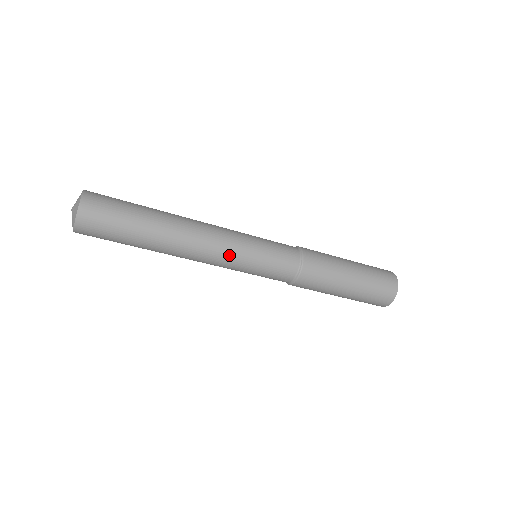
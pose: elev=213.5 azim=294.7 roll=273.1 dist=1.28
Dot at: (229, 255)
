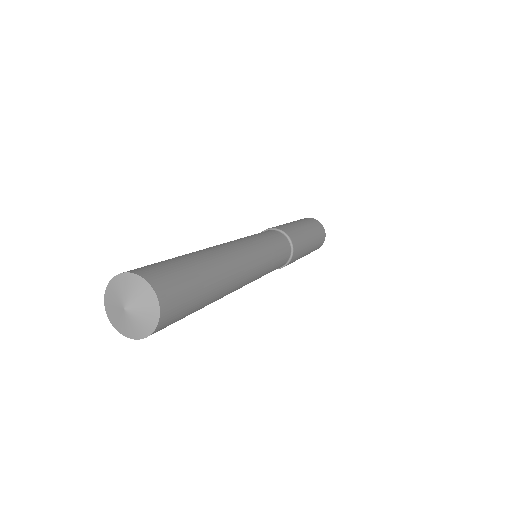
Dot at: (258, 274)
